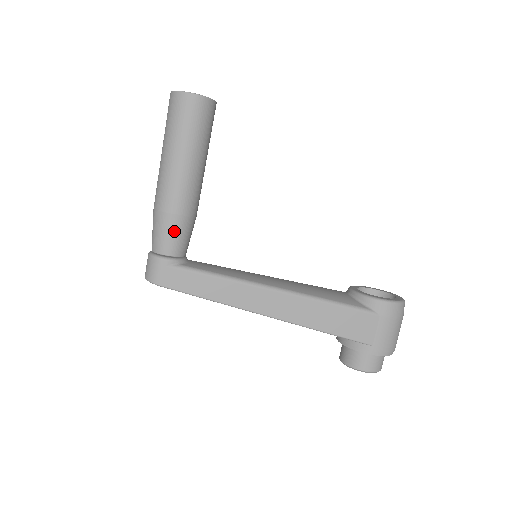
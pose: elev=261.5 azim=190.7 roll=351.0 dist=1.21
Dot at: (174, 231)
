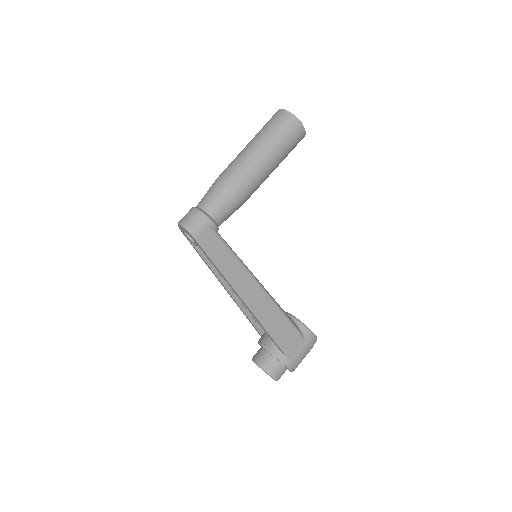
Dot at: (231, 205)
